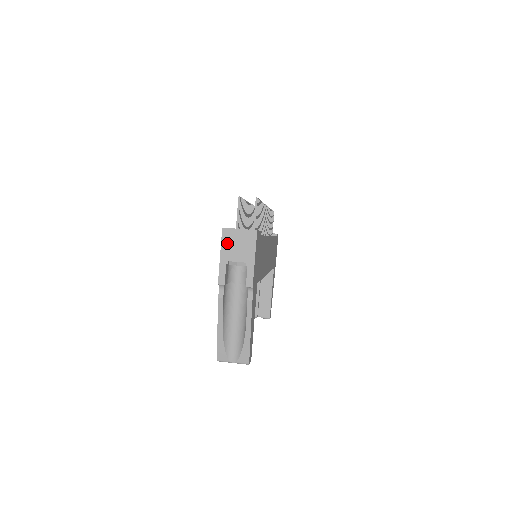
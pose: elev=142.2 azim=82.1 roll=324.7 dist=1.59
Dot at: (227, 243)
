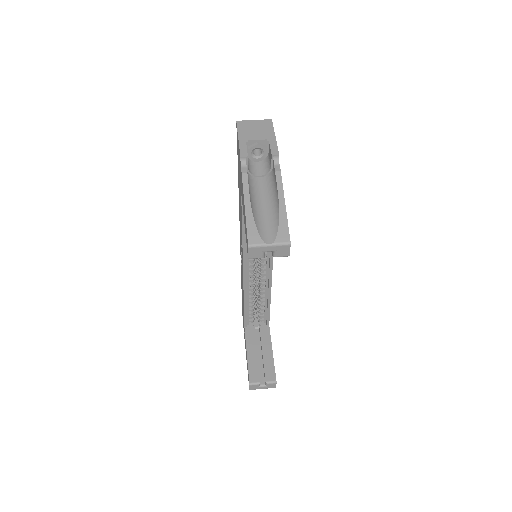
Dot at: (244, 129)
